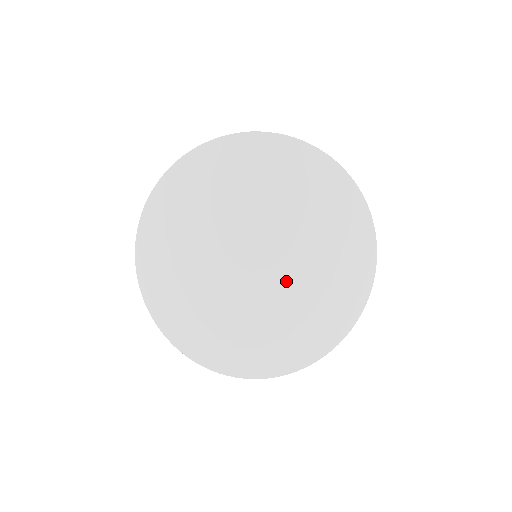
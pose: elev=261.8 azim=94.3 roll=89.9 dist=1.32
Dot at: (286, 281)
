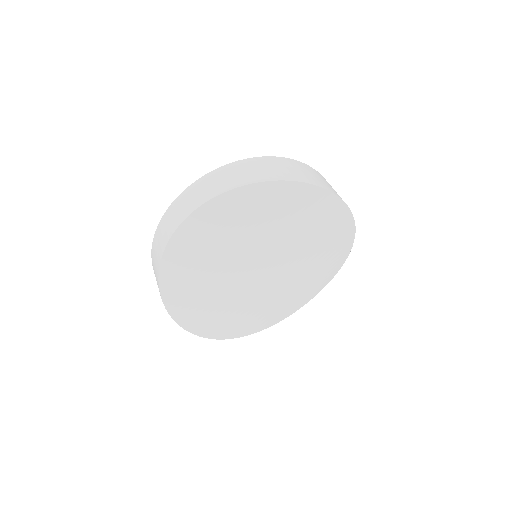
Dot at: (271, 289)
